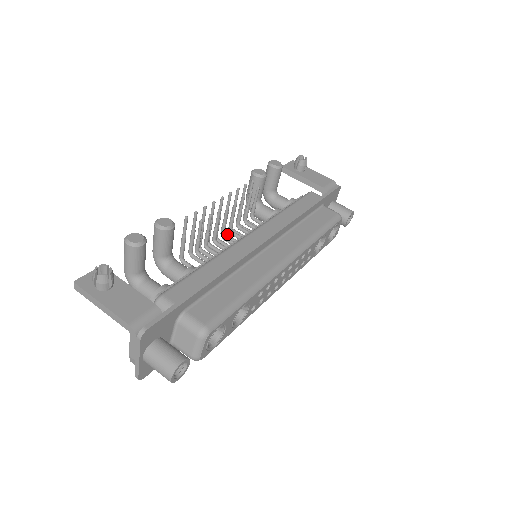
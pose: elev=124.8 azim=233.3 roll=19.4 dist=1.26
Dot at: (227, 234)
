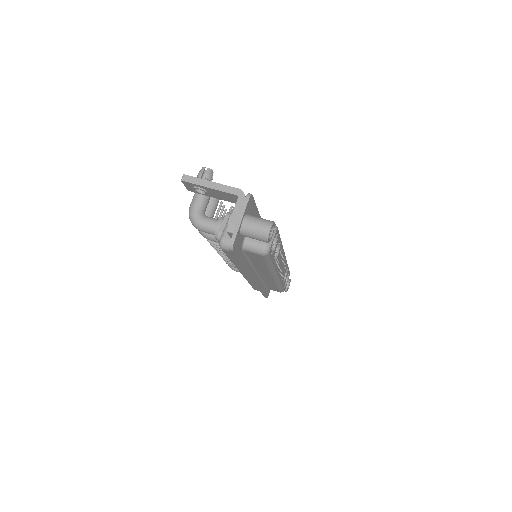
Dot at: occluded
